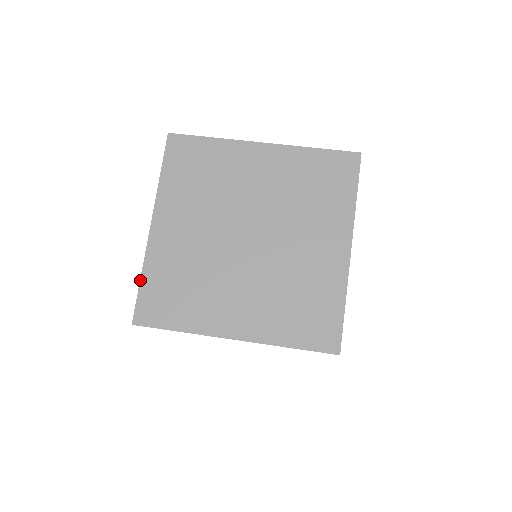
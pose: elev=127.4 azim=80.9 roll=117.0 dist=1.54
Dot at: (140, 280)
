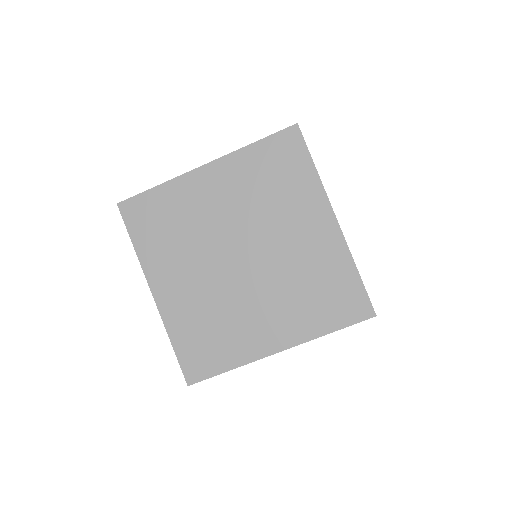
Dot at: occluded
